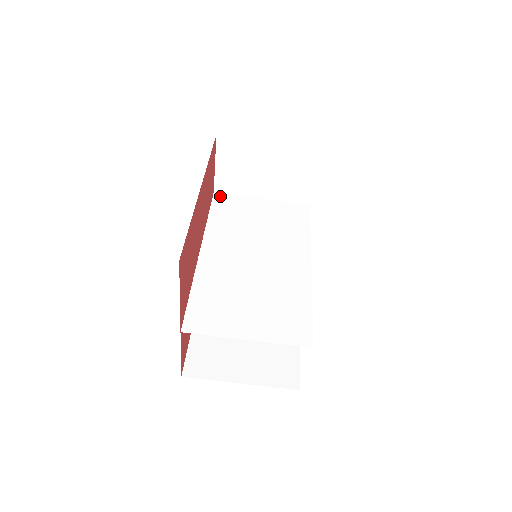
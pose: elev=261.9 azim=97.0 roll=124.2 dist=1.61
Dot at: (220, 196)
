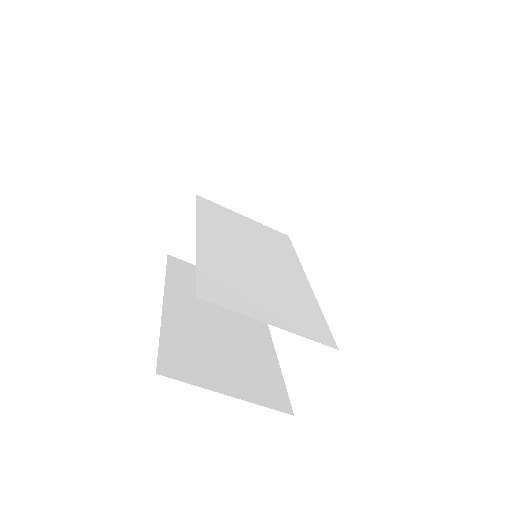
Dot at: (203, 199)
